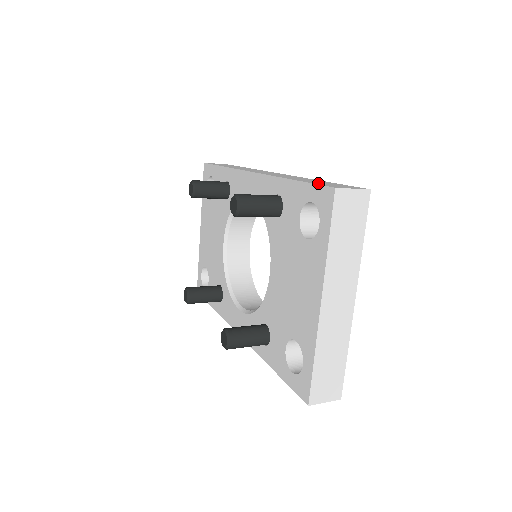
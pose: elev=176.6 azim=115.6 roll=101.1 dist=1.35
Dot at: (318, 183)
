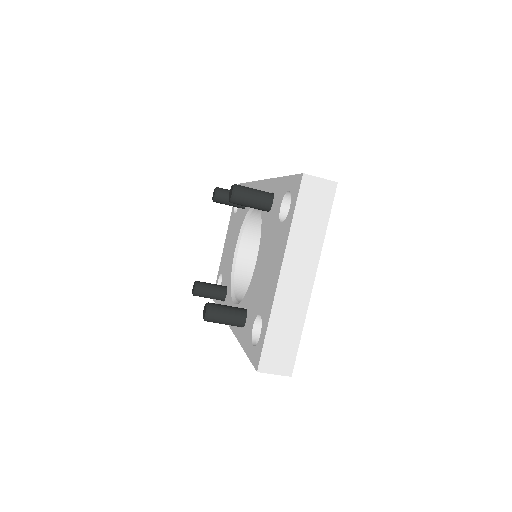
Dot at: occluded
